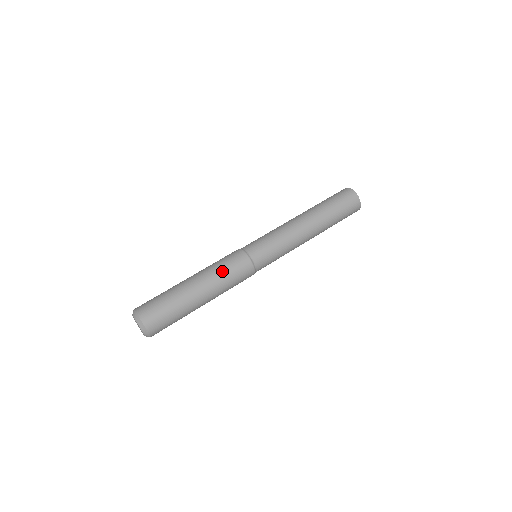
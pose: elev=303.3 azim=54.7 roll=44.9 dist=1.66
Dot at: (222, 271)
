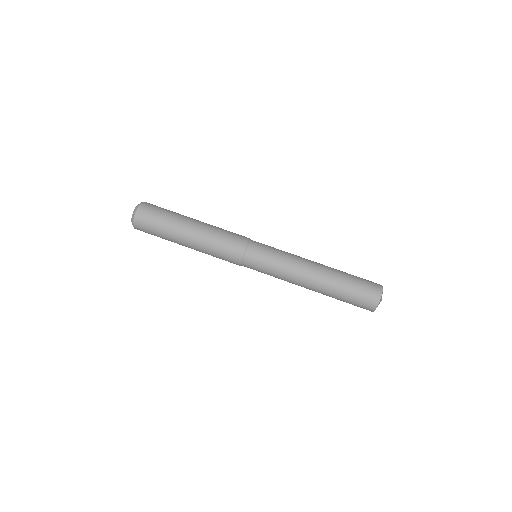
Dot at: (217, 237)
